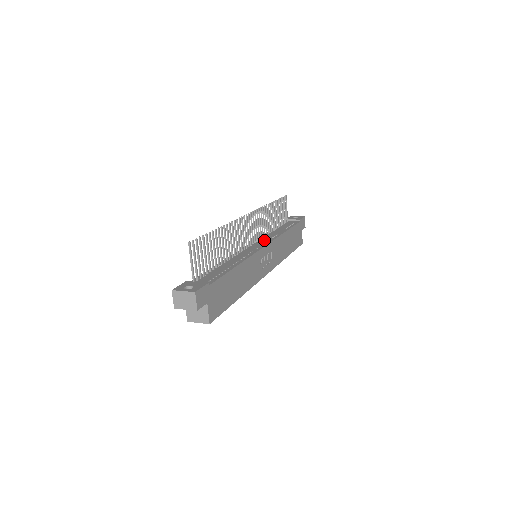
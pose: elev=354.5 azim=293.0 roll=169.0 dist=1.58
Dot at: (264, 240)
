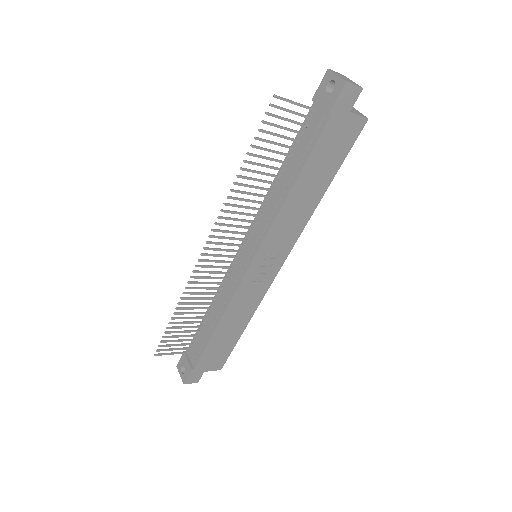
Dot at: (256, 234)
